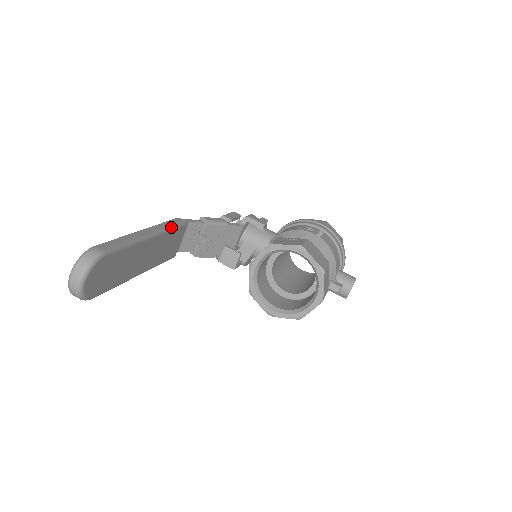
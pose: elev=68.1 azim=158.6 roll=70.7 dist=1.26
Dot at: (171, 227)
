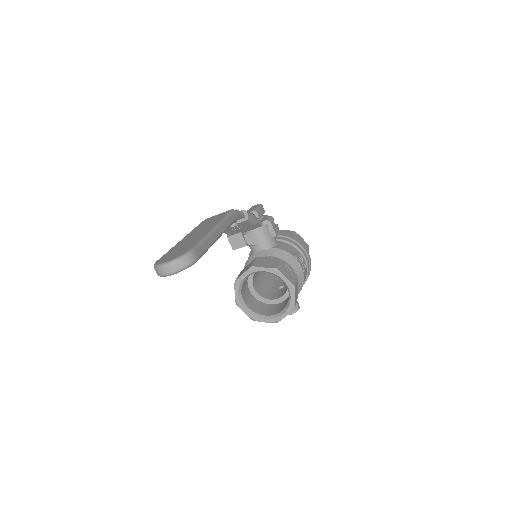
Dot at: (230, 225)
